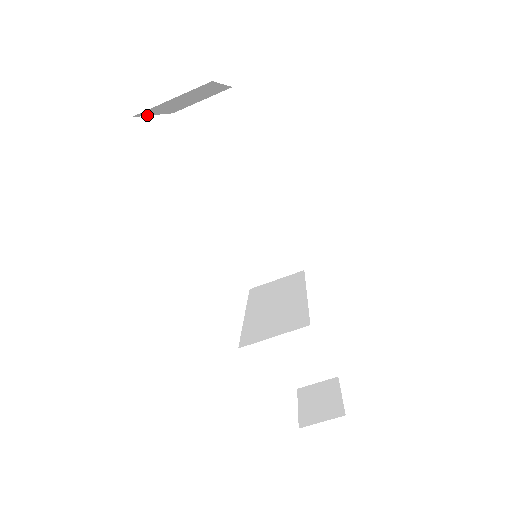
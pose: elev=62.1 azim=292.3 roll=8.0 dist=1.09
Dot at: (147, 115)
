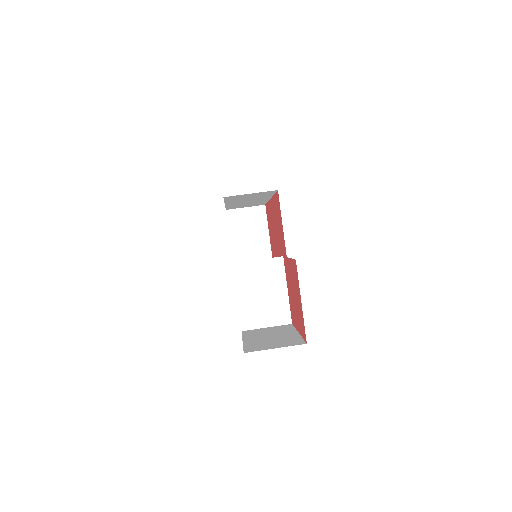
Dot at: (229, 234)
